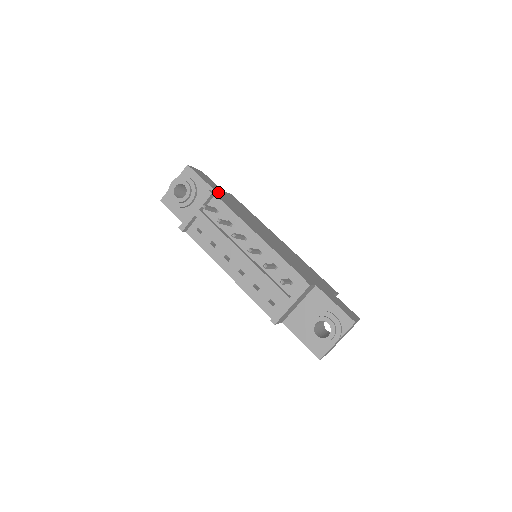
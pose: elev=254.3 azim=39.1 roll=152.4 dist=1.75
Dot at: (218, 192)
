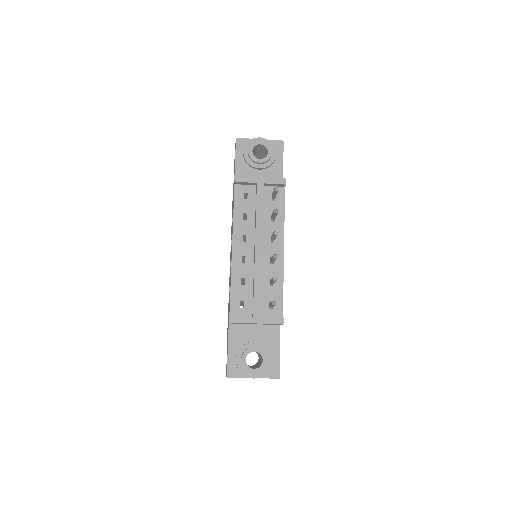
Dot at: occluded
